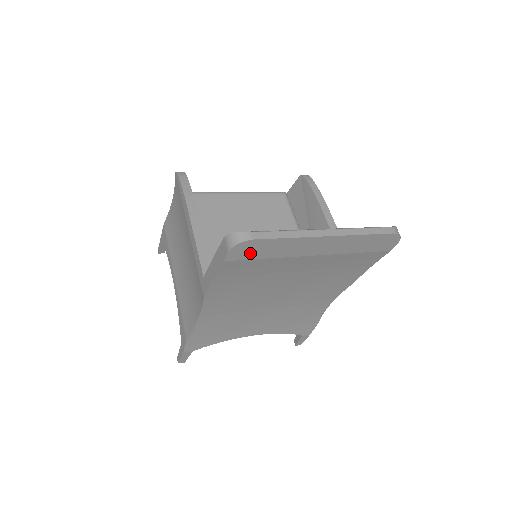
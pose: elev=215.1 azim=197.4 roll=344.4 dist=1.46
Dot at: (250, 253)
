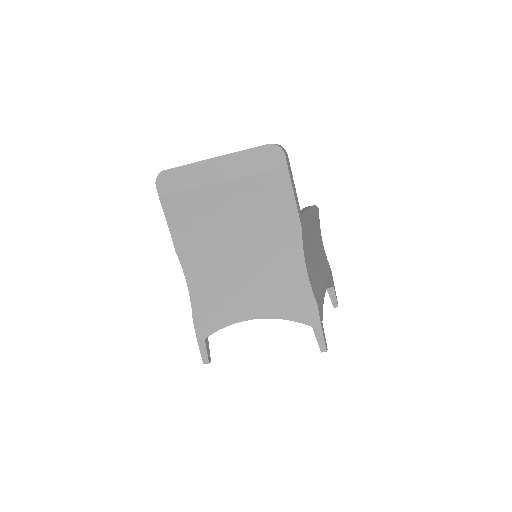
Dot at: (171, 185)
